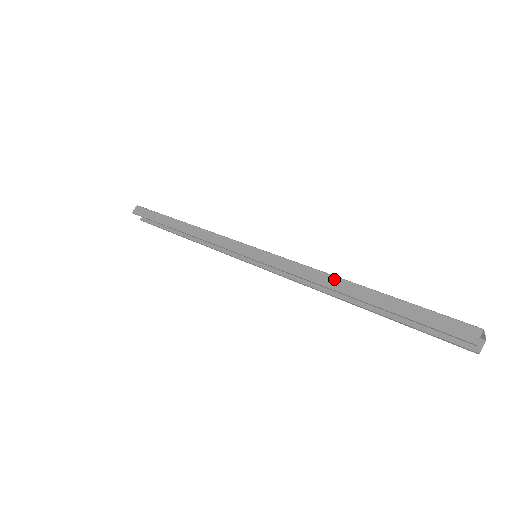
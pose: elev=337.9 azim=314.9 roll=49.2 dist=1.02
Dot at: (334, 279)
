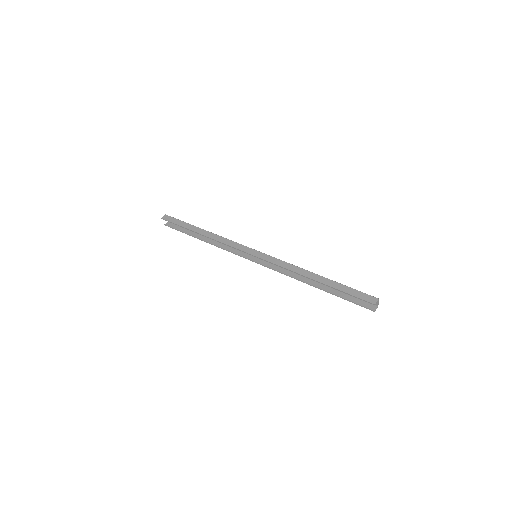
Dot at: (306, 271)
